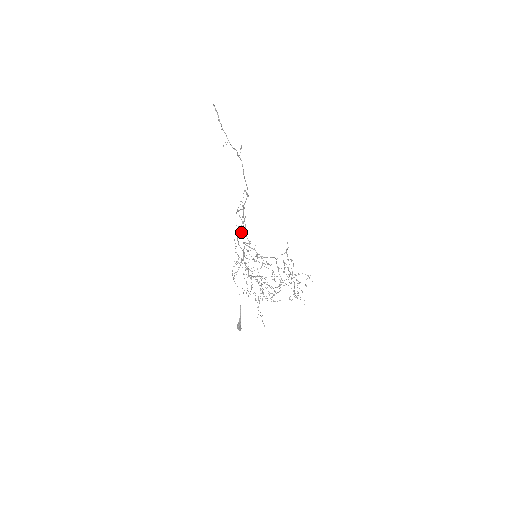
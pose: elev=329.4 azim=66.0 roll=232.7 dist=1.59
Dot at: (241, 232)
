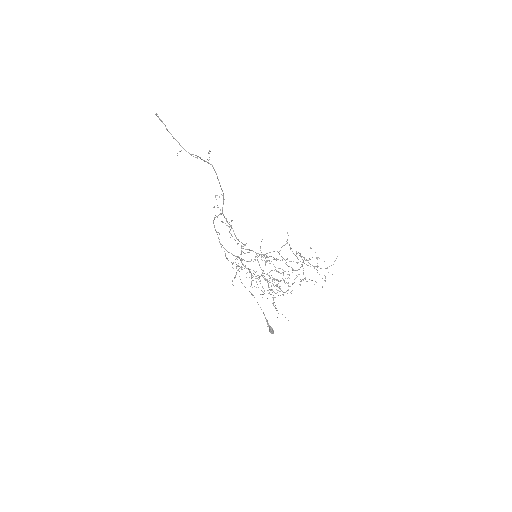
Dot at: occluded
